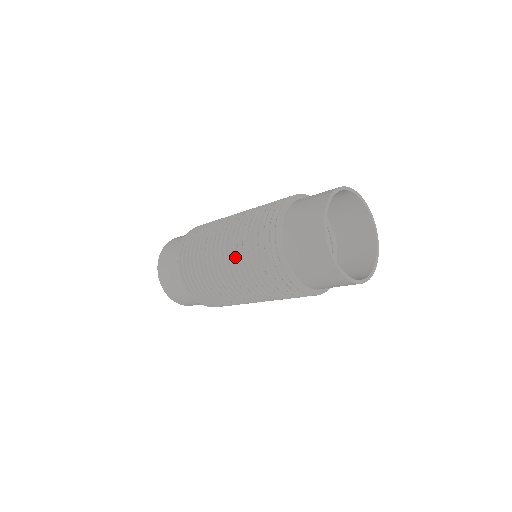
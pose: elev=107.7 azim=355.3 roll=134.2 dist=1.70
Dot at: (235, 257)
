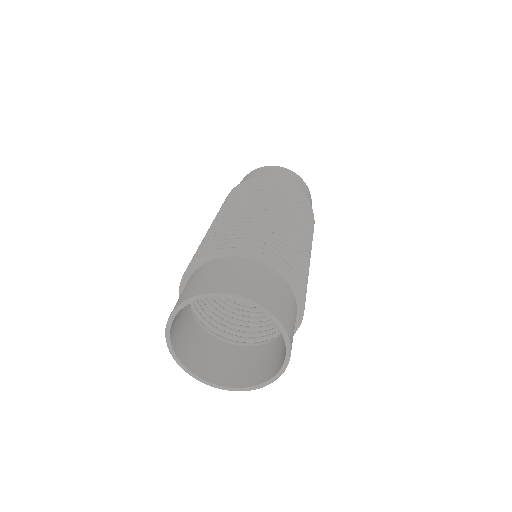
Dot at: (221, 299)
